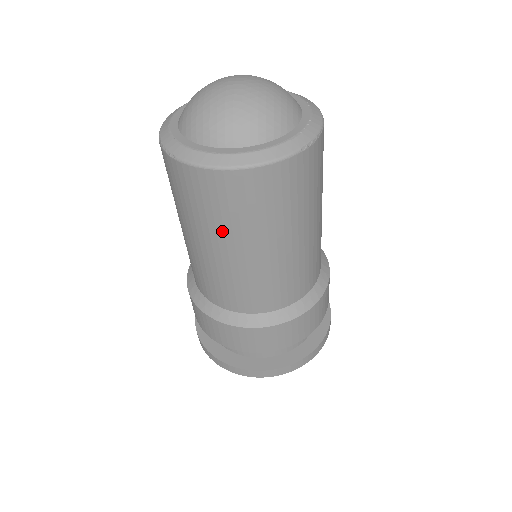
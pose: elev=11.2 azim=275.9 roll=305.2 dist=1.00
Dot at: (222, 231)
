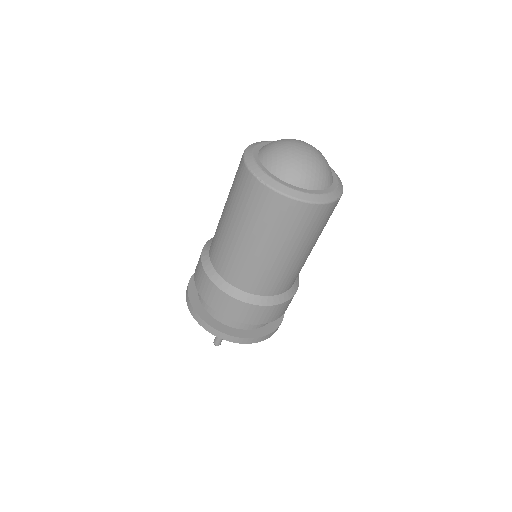
Dot at: (273, 236)
